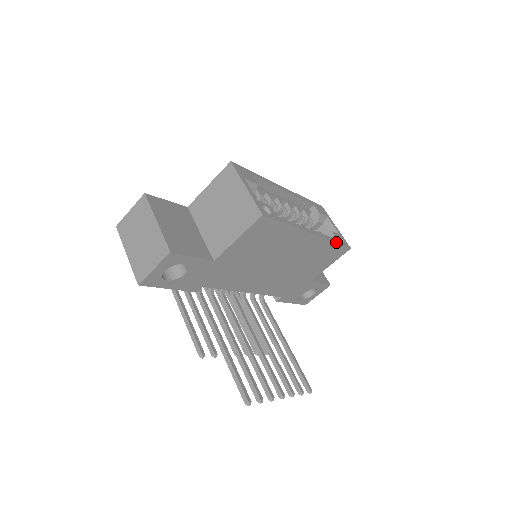
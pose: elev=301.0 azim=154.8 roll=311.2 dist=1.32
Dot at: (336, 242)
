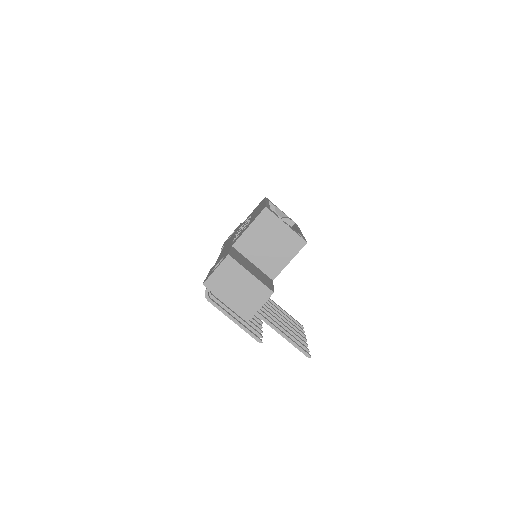
Dot at: occluded
